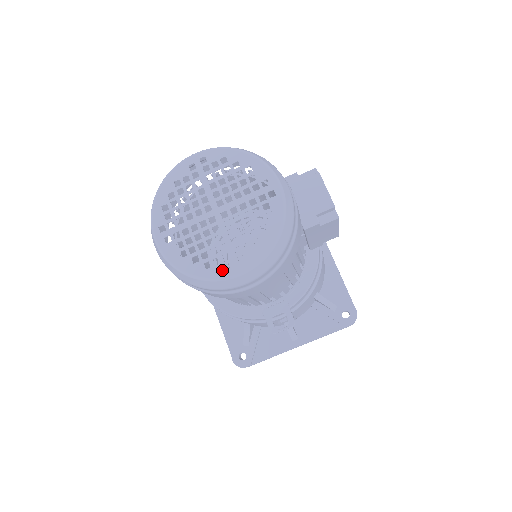
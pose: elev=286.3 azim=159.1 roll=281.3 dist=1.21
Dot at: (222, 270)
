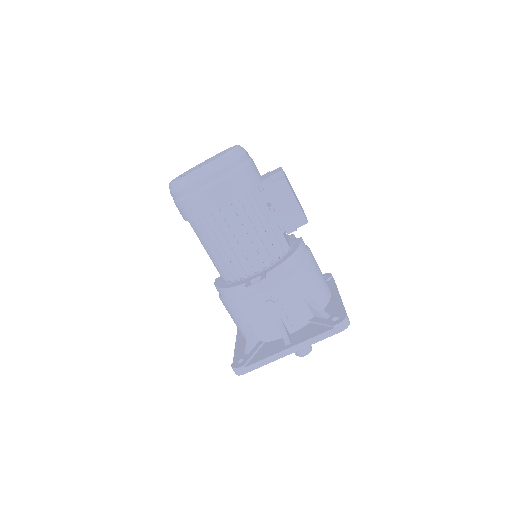
Dot at: (191, 172)
